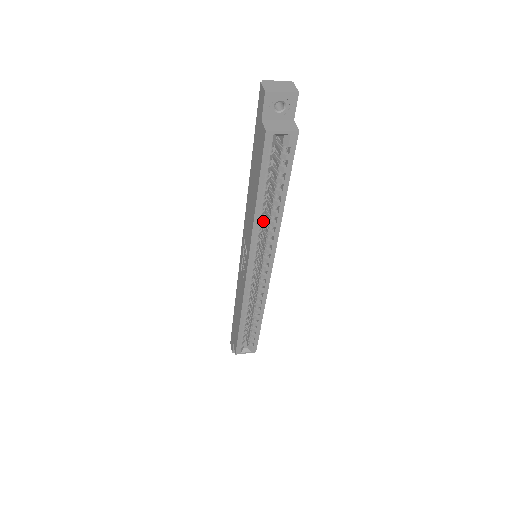
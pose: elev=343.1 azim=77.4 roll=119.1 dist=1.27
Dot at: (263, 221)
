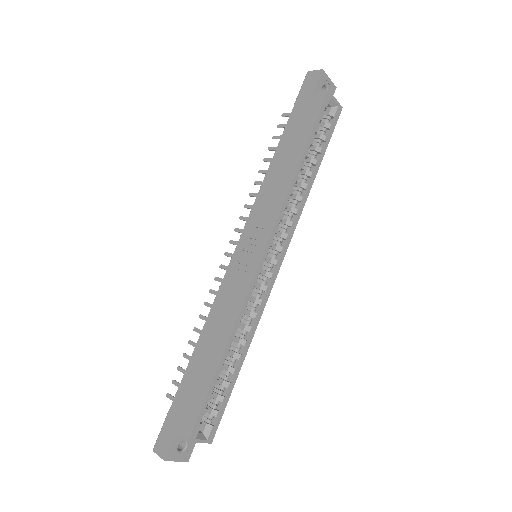
Dot at: occluded
